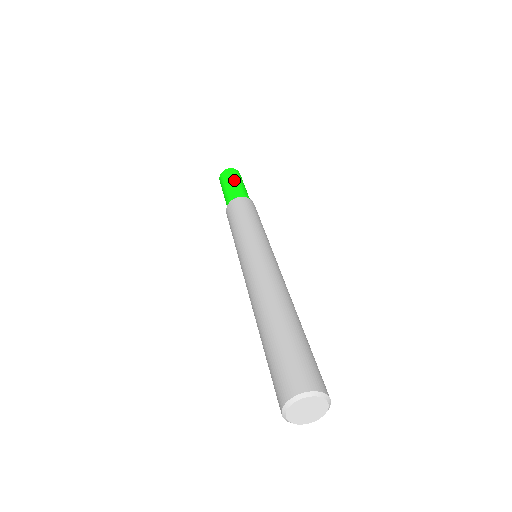
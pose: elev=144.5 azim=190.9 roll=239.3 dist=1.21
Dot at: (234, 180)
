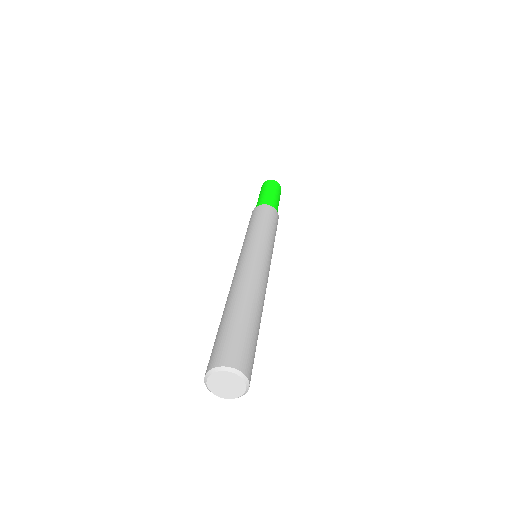
Dot at: (260, 194)
